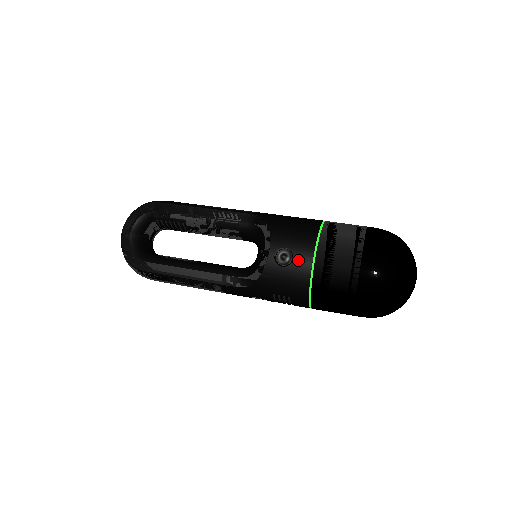
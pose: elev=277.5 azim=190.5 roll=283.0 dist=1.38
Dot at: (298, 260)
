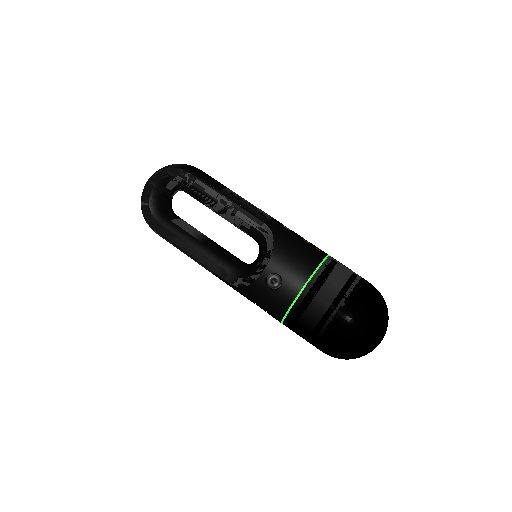
Dot at: (284, 290)
